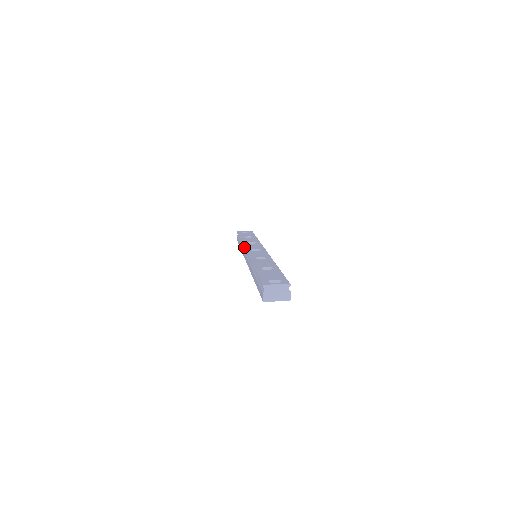
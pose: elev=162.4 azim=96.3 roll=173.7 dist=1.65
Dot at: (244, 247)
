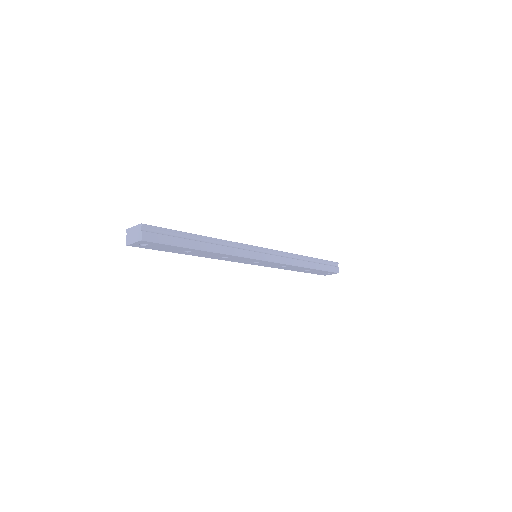
Dot at: occluded
